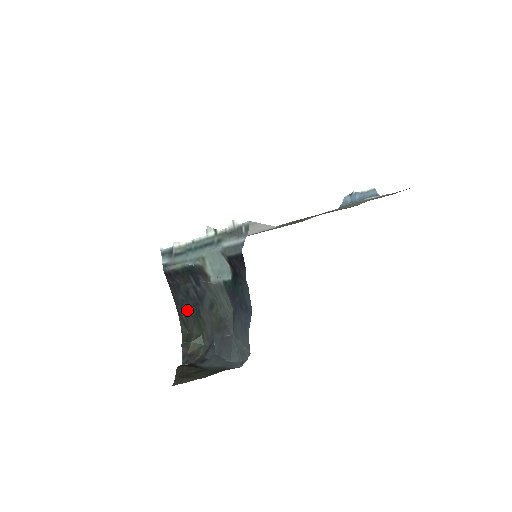
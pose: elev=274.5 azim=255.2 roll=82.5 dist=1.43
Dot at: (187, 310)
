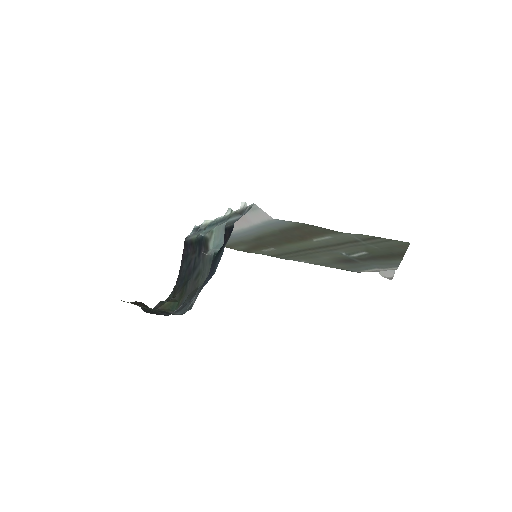
Dot at: (182, 279)
